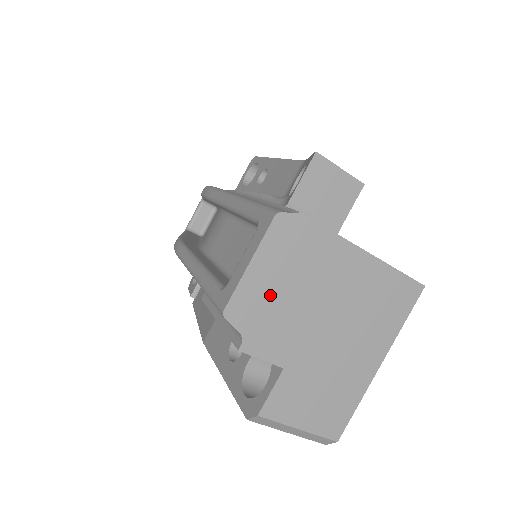
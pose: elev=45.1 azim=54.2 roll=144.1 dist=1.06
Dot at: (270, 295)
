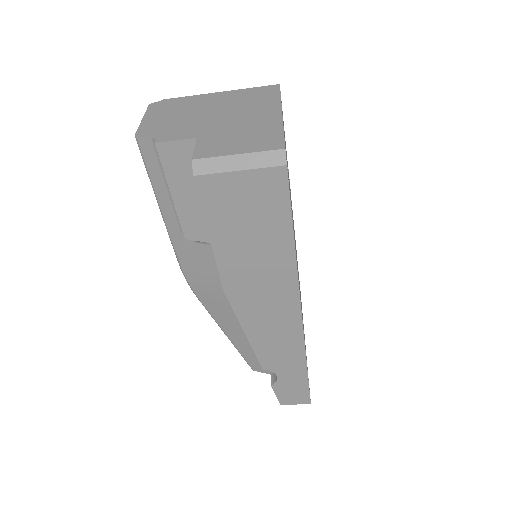
Dot at: (164, 122)
